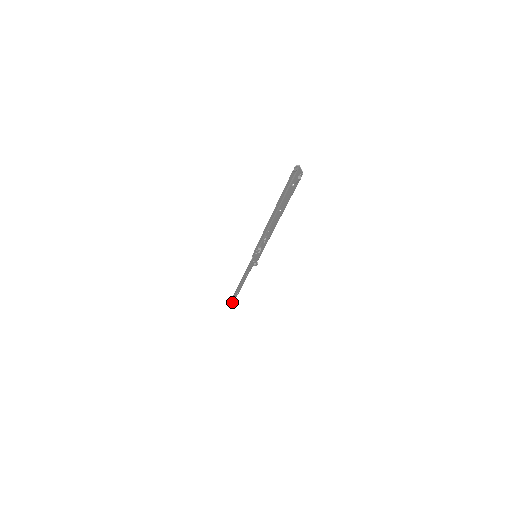
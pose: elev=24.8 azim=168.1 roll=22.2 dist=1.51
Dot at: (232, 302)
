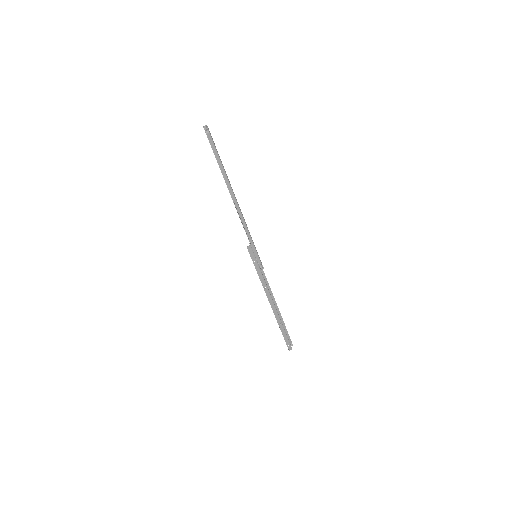
Dot at: (287, 343)
